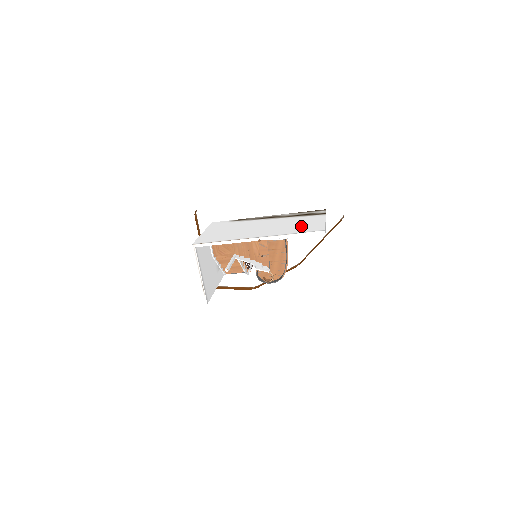
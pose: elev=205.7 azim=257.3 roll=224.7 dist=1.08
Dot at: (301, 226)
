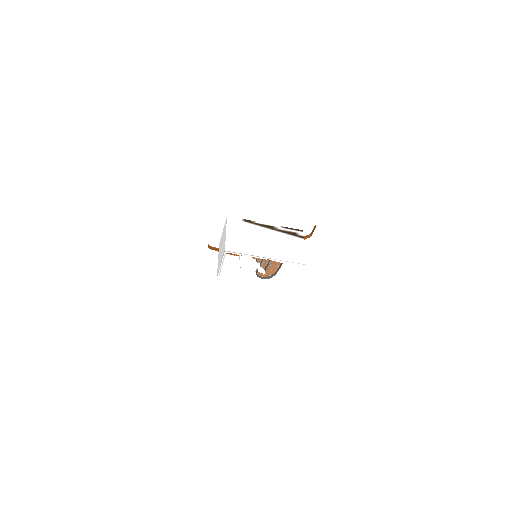
Dot at: (292, 252)
